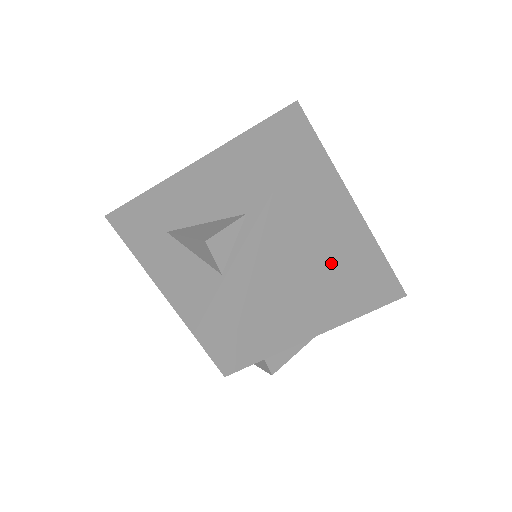
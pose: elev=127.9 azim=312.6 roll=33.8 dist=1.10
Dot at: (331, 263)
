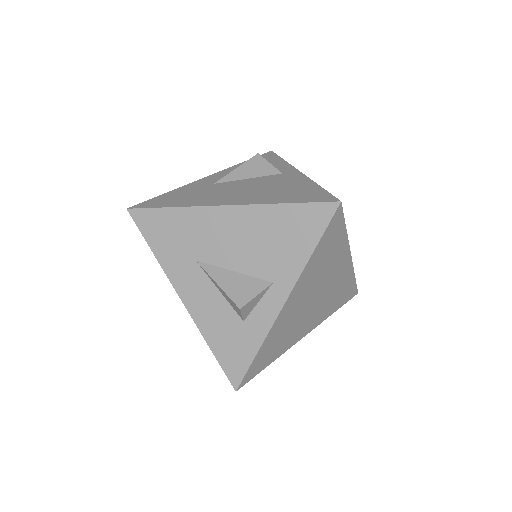
Dot at: (319, 300)
